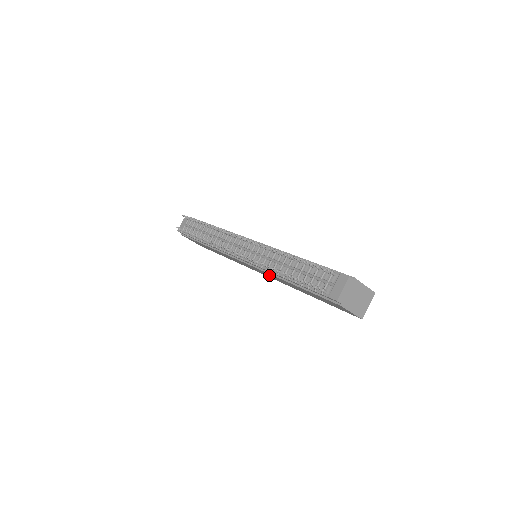
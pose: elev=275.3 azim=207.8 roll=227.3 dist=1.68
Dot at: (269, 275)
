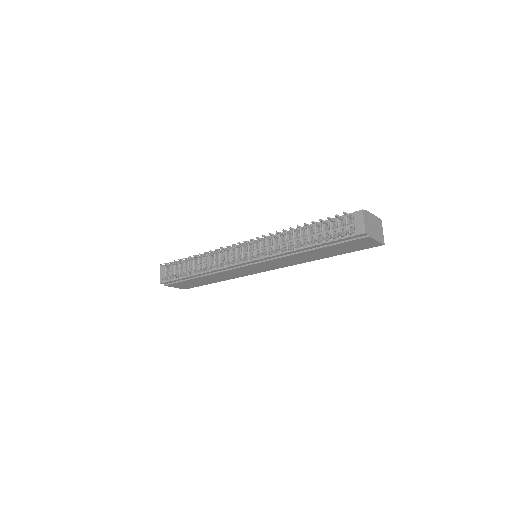
Dot at: (280, 262)
